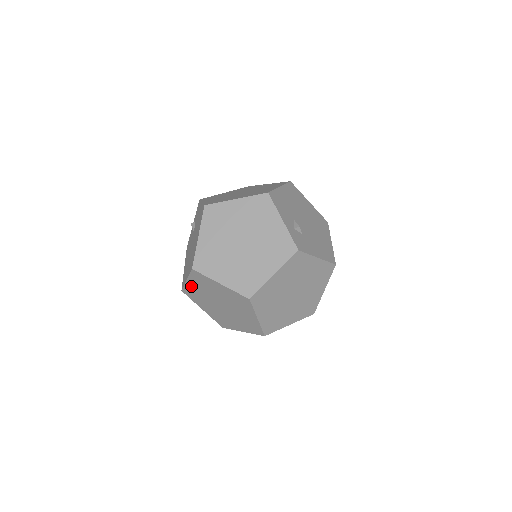
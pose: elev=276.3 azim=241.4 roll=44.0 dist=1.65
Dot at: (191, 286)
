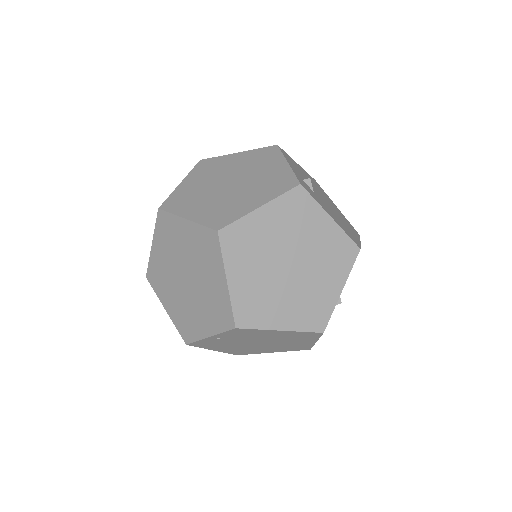
Dot at: (156, 255)
